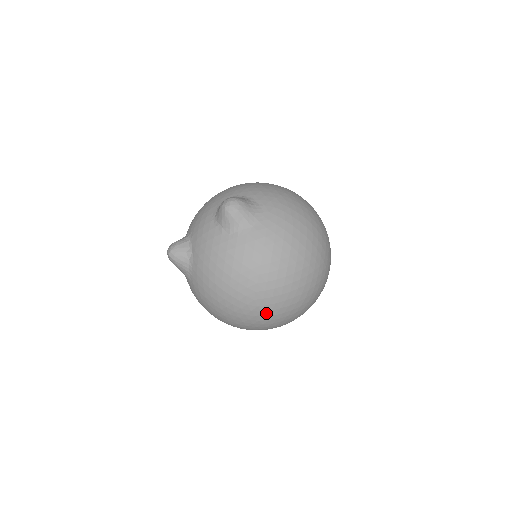
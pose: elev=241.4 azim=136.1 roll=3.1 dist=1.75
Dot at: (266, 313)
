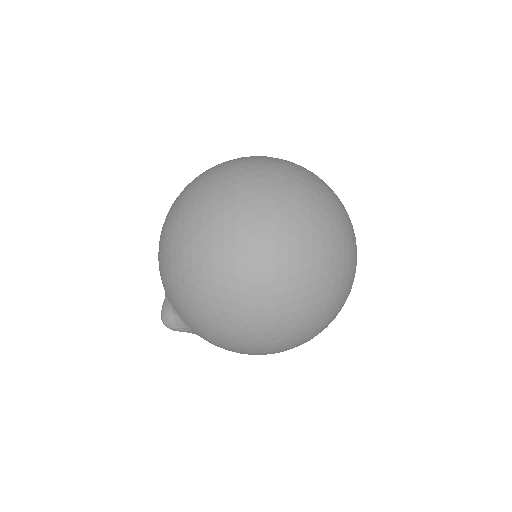
Dot at: occluded
